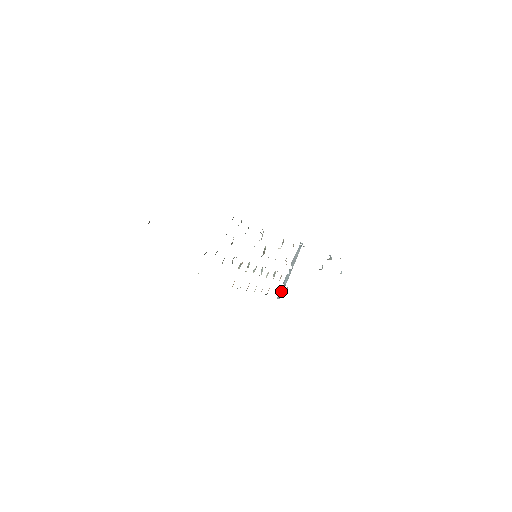
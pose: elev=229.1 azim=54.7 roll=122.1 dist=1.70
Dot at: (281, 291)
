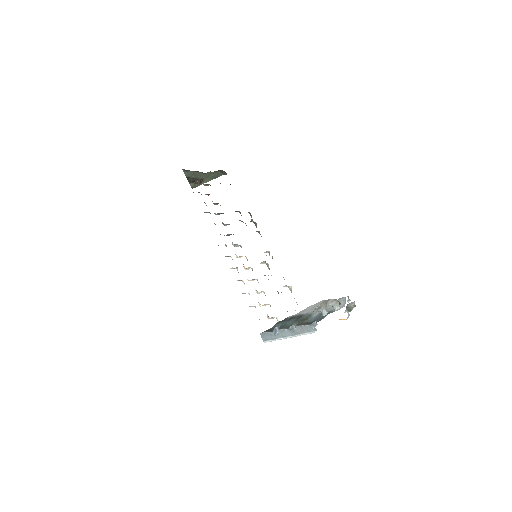
Dot at: (270, 336)
